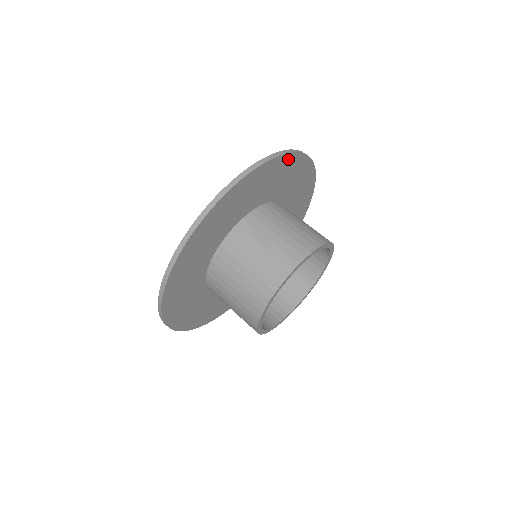
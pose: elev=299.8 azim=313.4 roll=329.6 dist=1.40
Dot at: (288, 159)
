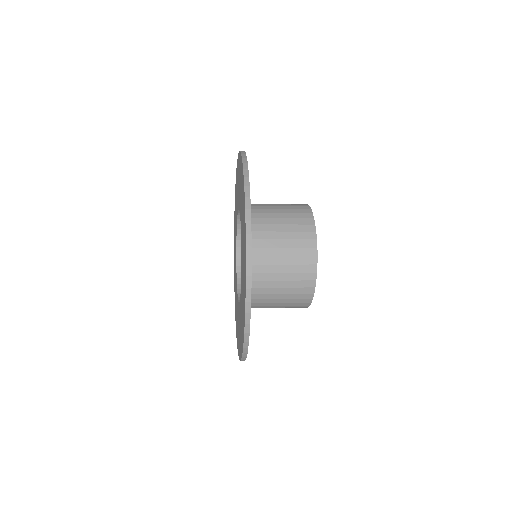
Dot at: occluded
